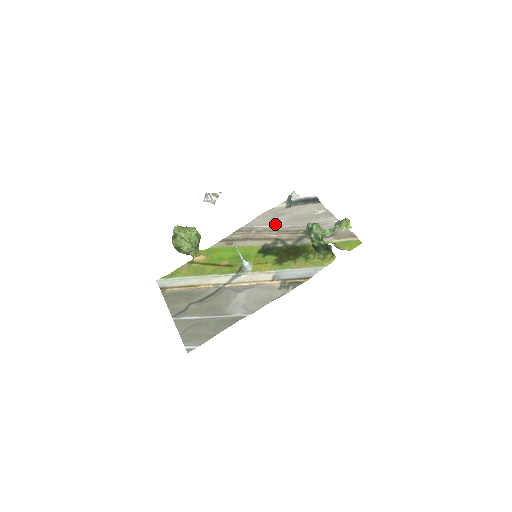
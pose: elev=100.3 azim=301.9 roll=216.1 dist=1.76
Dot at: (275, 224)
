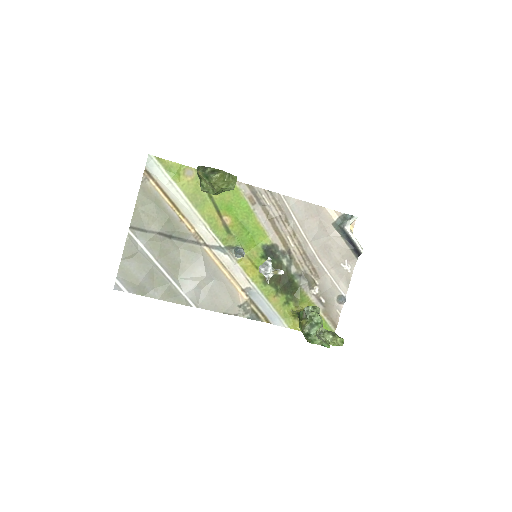
Dot at: (306, 231)
